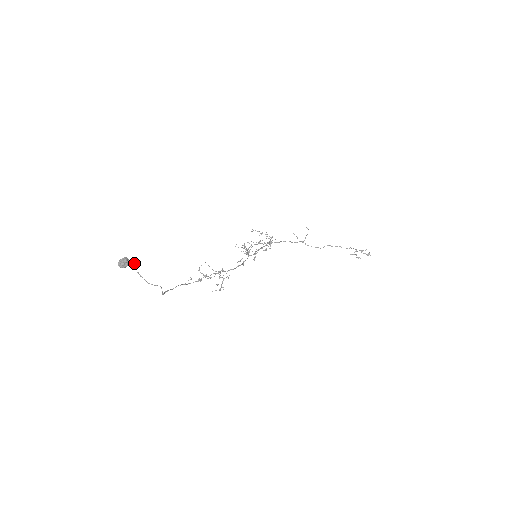
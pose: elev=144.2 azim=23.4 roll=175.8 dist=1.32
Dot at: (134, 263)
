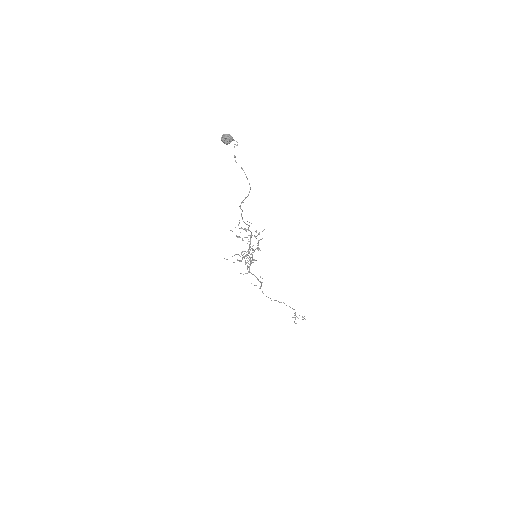
Dot at: (234, 144)
